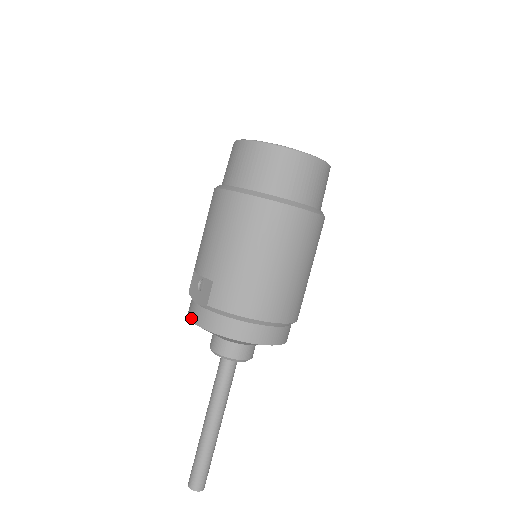
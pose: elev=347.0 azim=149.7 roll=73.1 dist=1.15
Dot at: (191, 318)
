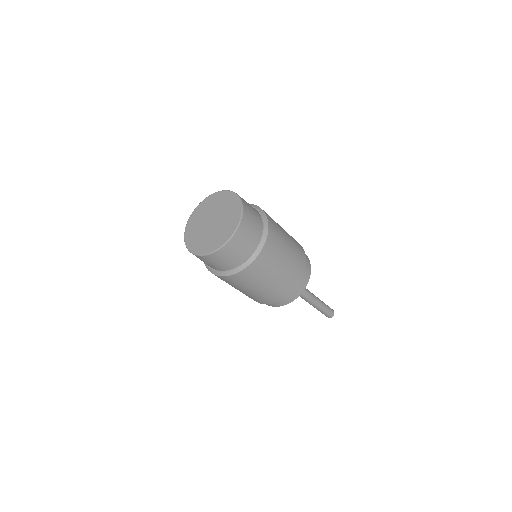
Dot at: occluded
